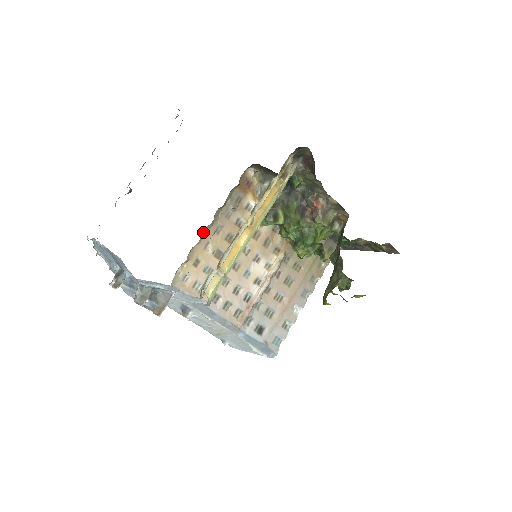
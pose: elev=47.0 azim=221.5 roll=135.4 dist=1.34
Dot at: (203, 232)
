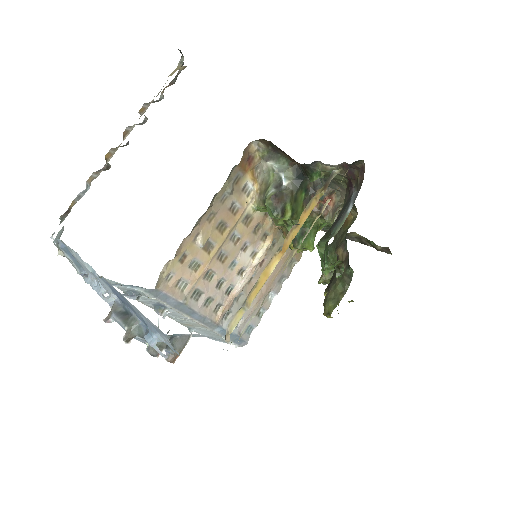
Dot at: (196, 223)
